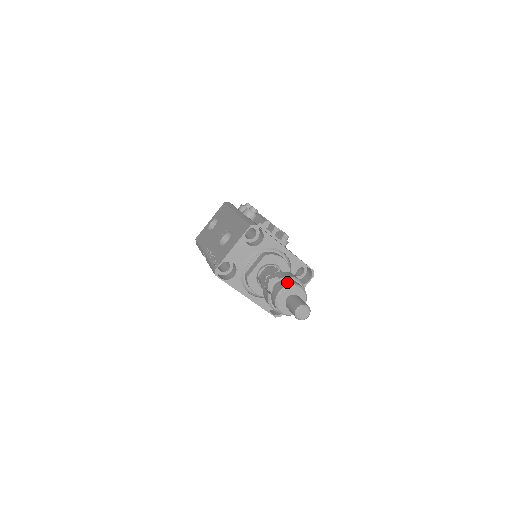
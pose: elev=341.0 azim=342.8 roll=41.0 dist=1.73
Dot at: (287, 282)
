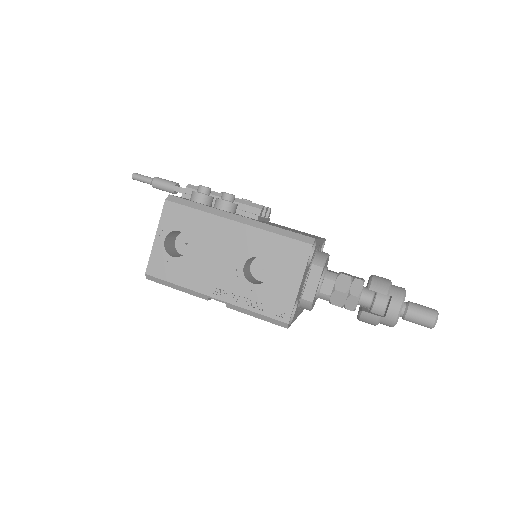
Dot at: (396, 294)
